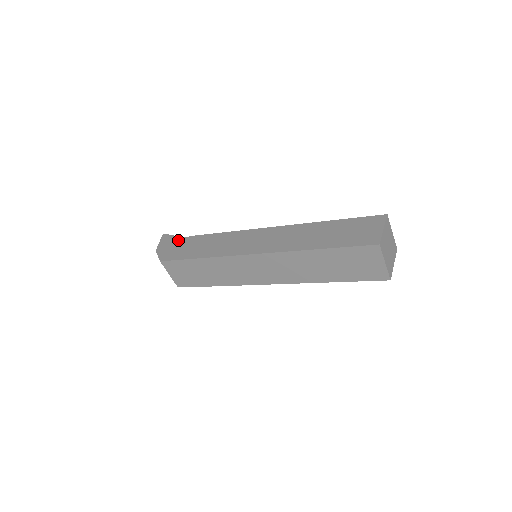
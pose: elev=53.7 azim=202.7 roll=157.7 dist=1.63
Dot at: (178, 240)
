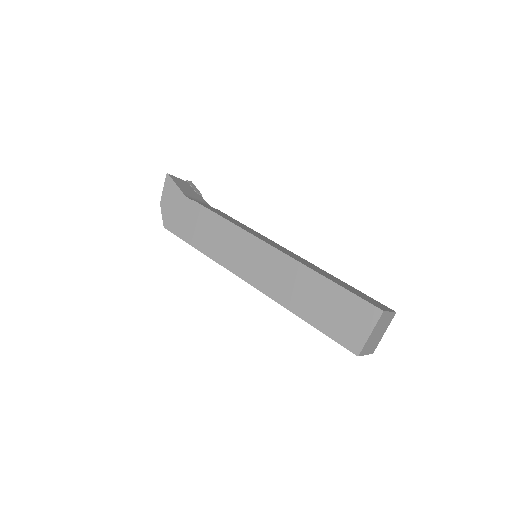
Dot at: (180, 199)
